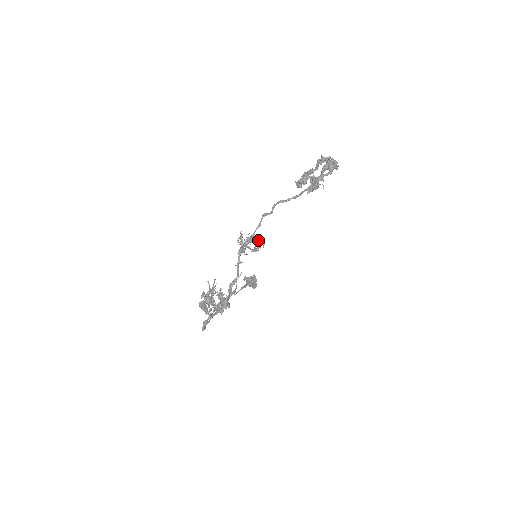
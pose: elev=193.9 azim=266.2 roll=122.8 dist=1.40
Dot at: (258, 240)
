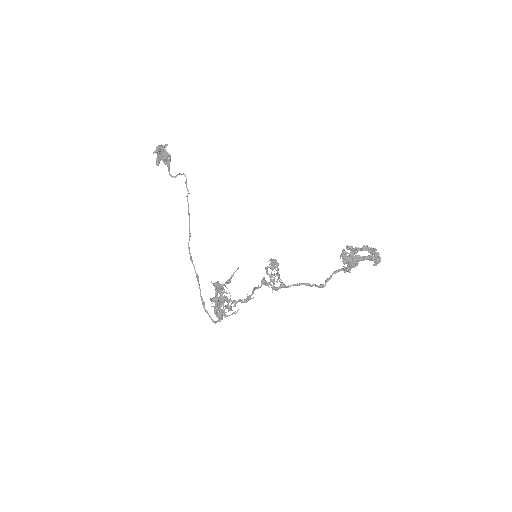
Dot at: (279, 274)
